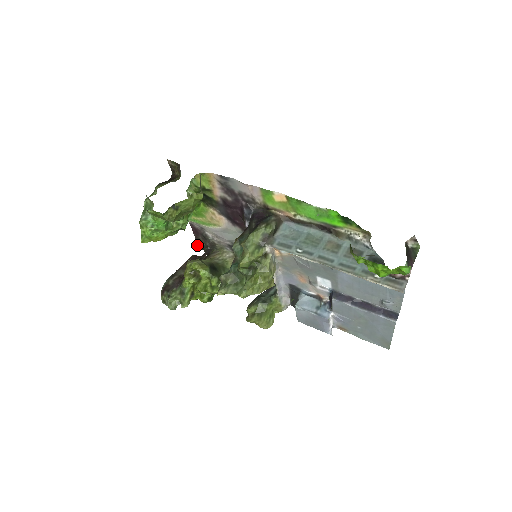
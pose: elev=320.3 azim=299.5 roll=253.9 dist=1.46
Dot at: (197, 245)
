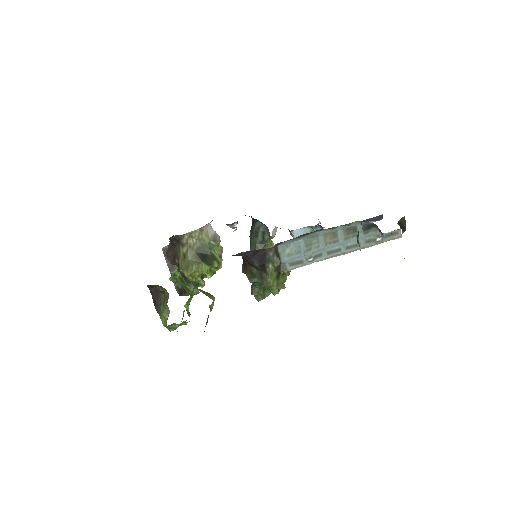
Dot at: occluded
